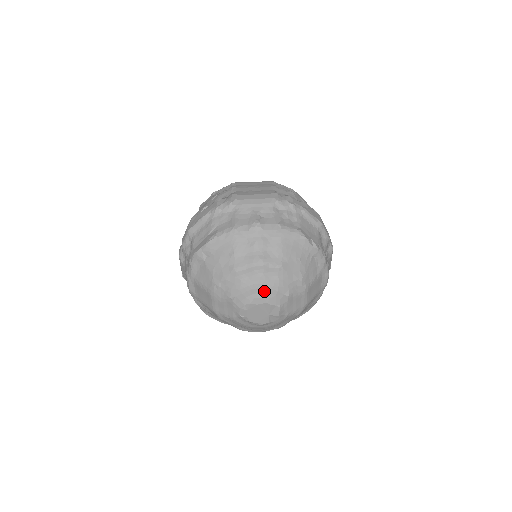
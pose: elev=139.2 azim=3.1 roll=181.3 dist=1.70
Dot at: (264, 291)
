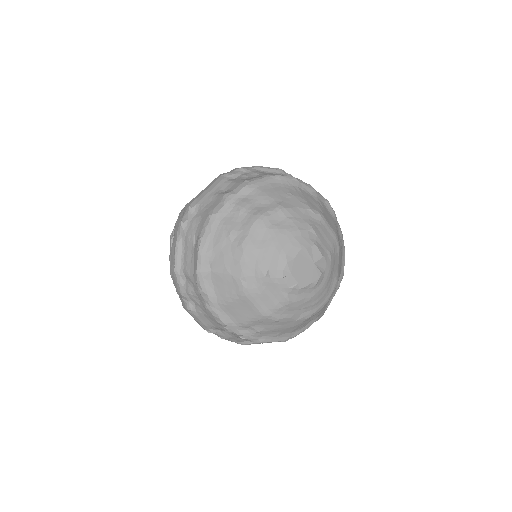
Dot at: (288, 240)
